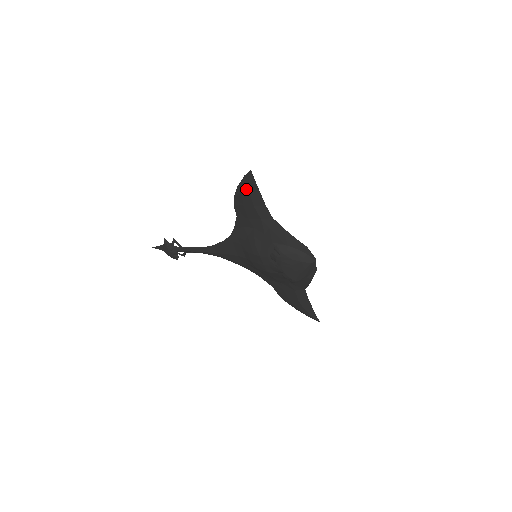
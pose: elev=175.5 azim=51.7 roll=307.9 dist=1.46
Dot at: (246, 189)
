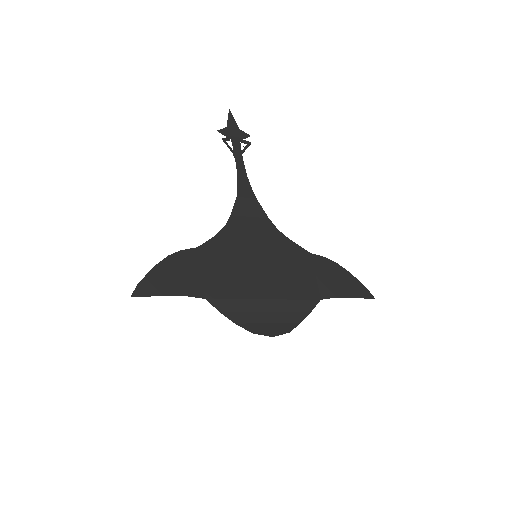
Dot at: (155, 282)
